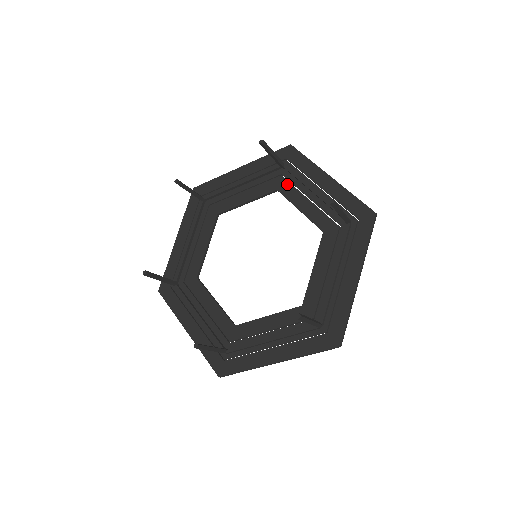
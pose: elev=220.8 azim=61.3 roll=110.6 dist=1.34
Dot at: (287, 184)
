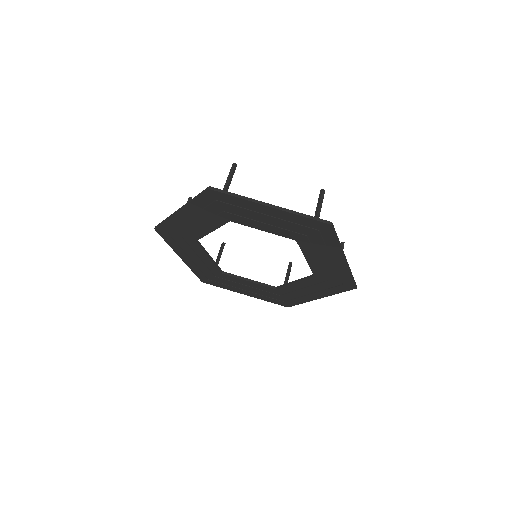
Dot at: occluded
